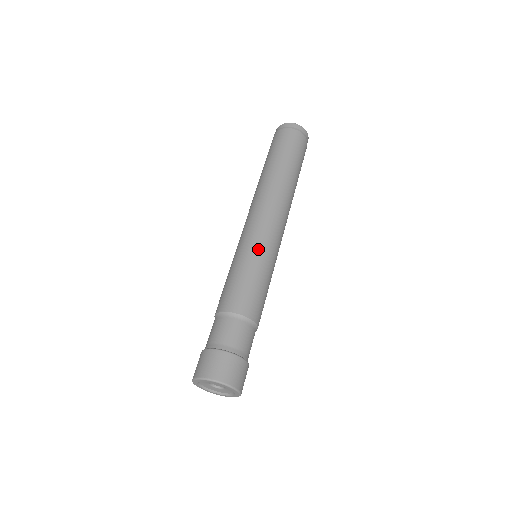
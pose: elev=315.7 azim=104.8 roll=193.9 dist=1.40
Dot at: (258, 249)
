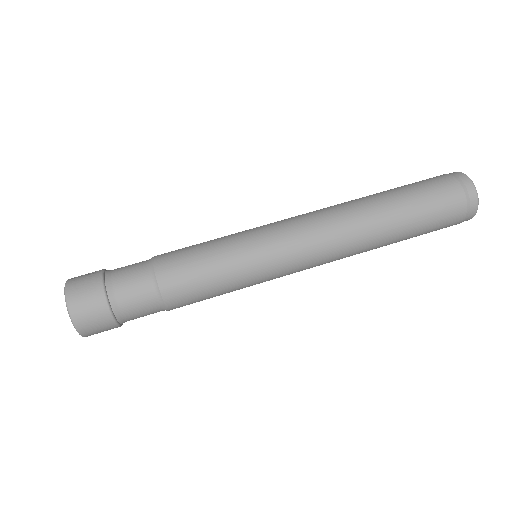
Dot at: (256, 265)
